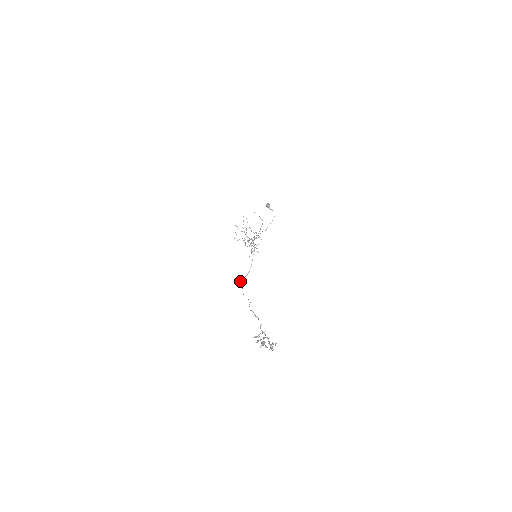
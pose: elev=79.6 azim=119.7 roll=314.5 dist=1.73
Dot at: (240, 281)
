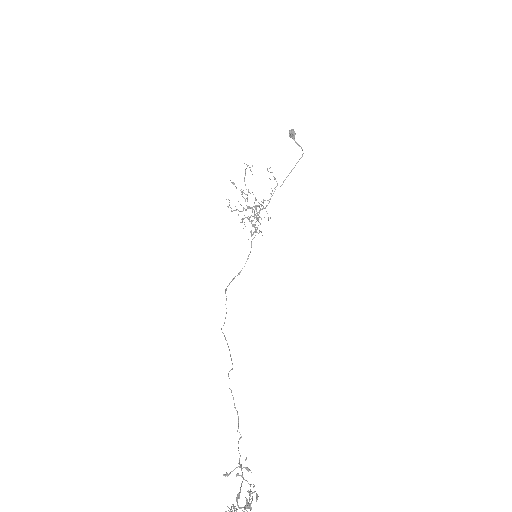
Dot at: occluded
